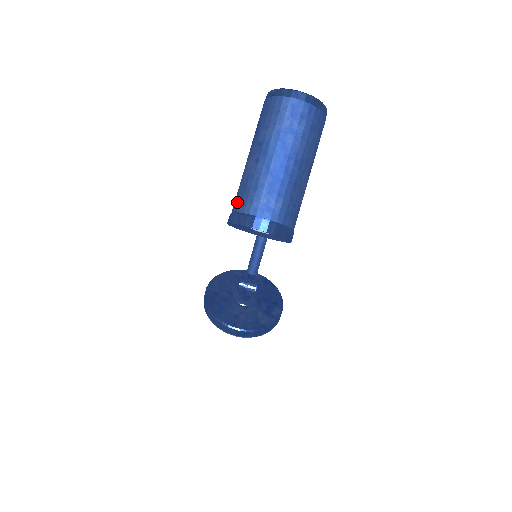
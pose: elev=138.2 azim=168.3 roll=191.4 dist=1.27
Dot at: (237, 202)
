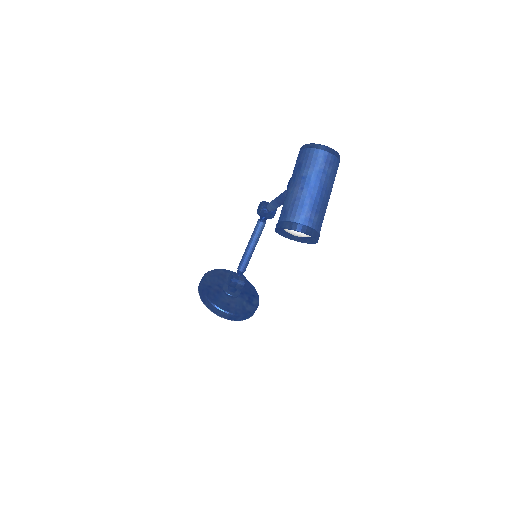
Dot at: (287, 214)
